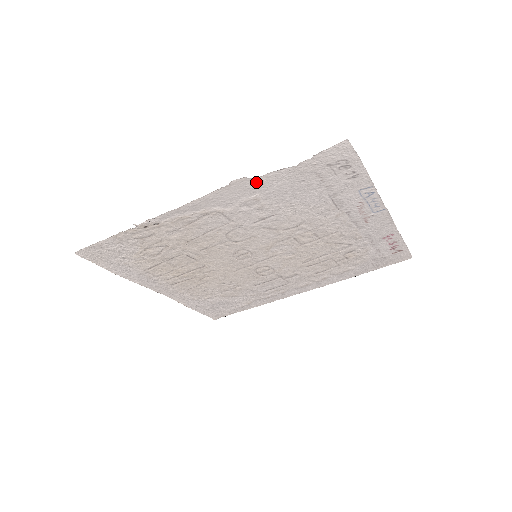
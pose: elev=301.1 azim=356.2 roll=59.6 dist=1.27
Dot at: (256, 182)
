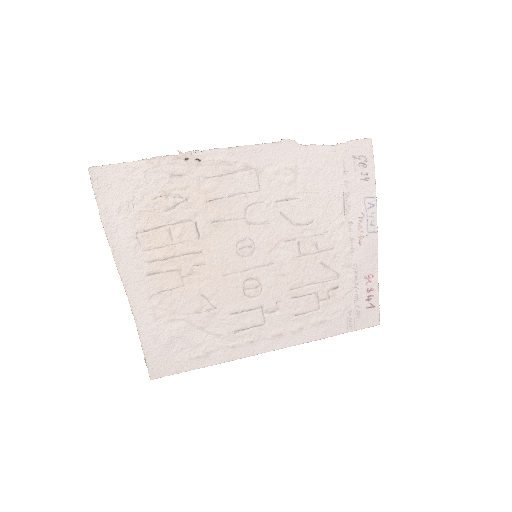
Dot at: (299, 150)
